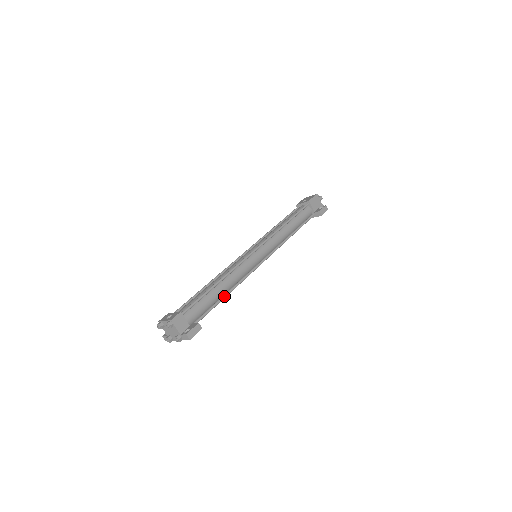
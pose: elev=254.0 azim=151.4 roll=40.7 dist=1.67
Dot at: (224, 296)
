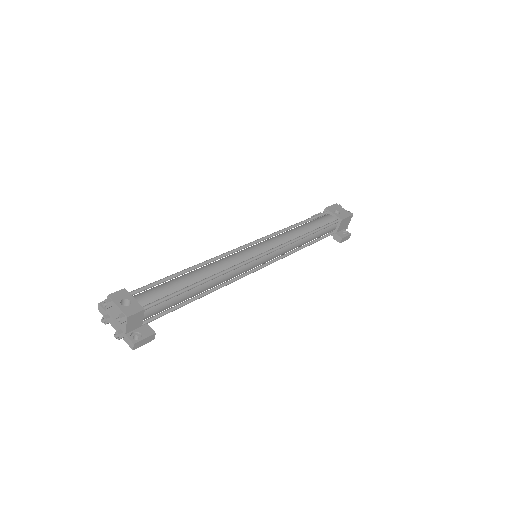
Dot at: (198, 298)
